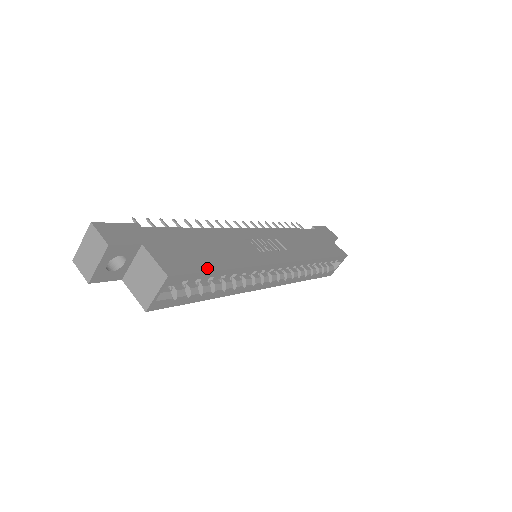
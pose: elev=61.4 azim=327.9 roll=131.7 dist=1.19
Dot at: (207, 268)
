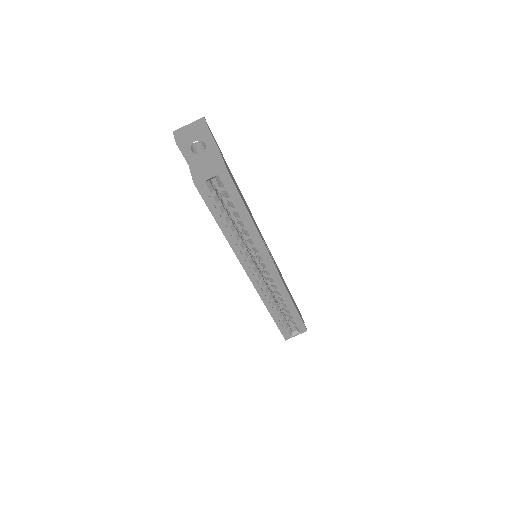
Dot at: occluded
